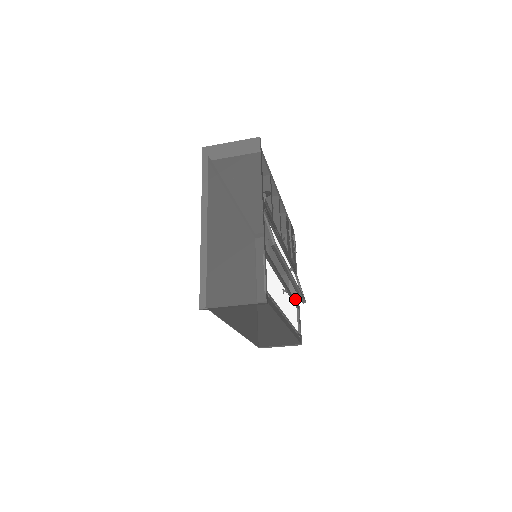
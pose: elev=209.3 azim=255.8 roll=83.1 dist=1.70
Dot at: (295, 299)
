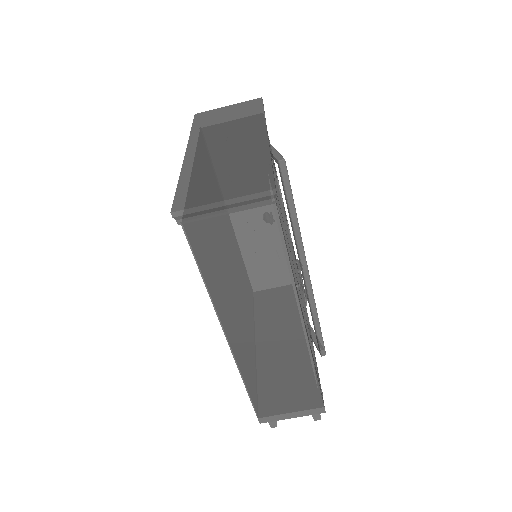
Dot at: occluded
